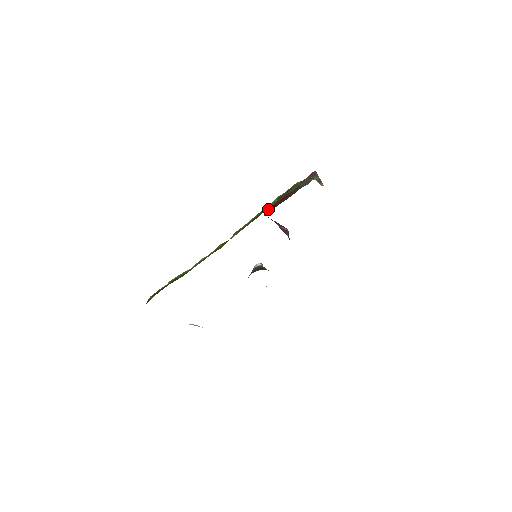
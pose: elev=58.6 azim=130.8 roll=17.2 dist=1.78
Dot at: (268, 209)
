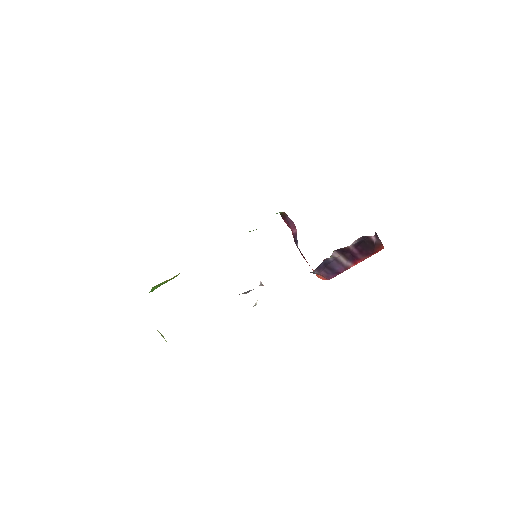
Dot at: occluded
